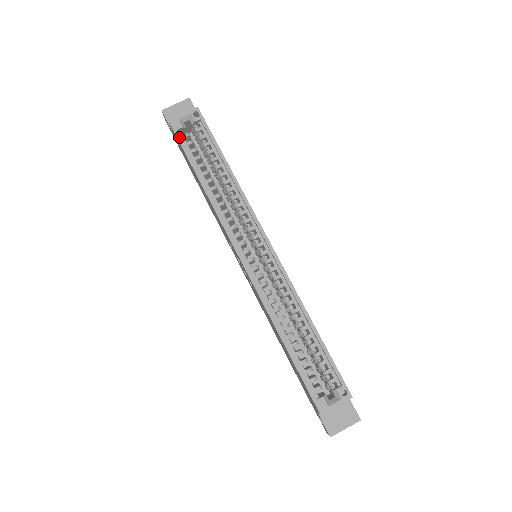
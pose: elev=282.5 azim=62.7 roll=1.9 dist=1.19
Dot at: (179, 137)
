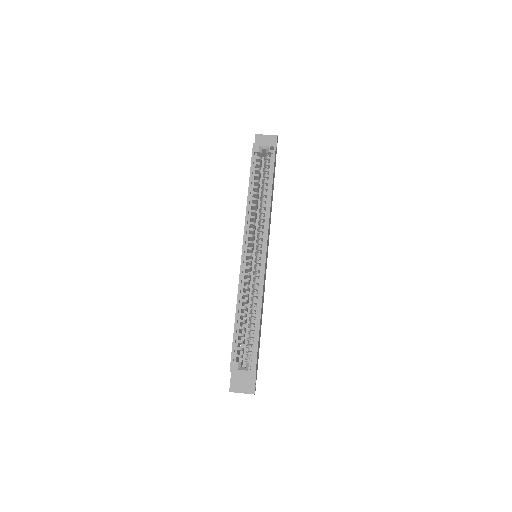
Dot at: (253, 156)
